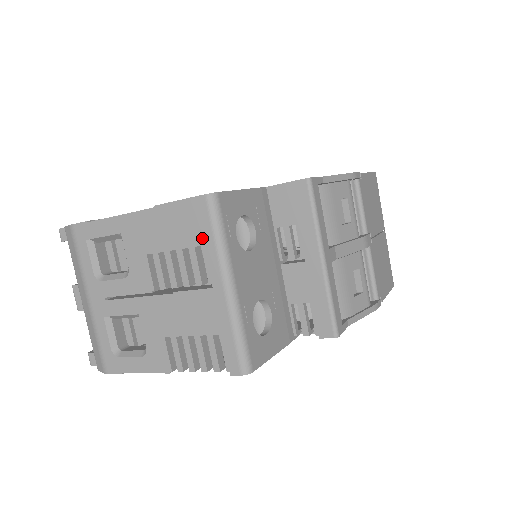
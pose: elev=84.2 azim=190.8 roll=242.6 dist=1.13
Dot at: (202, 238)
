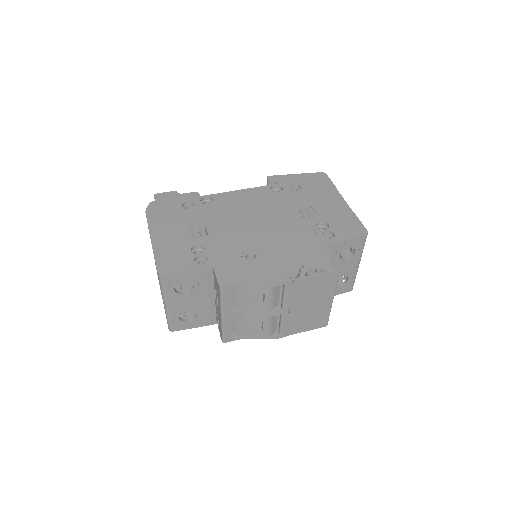
Dot at: occluded
